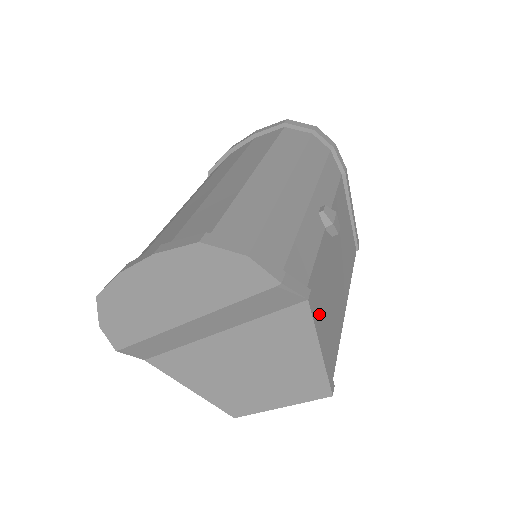
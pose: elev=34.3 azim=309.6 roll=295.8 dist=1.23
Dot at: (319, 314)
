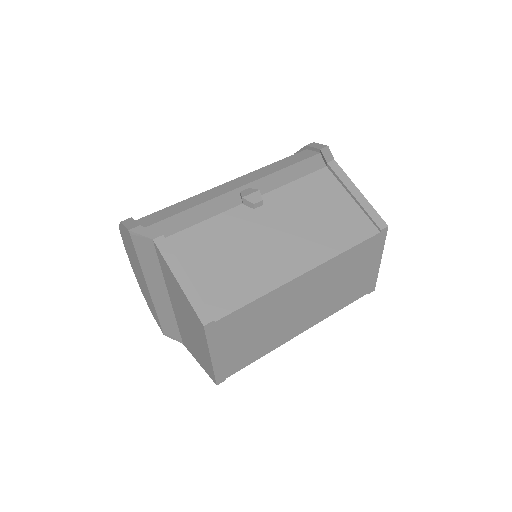
Dot at: (196, 259)
